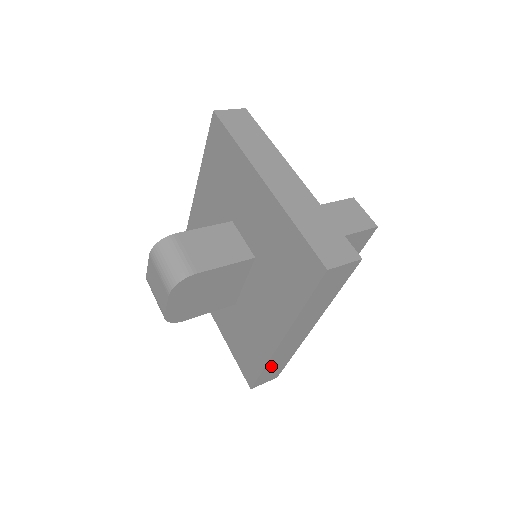
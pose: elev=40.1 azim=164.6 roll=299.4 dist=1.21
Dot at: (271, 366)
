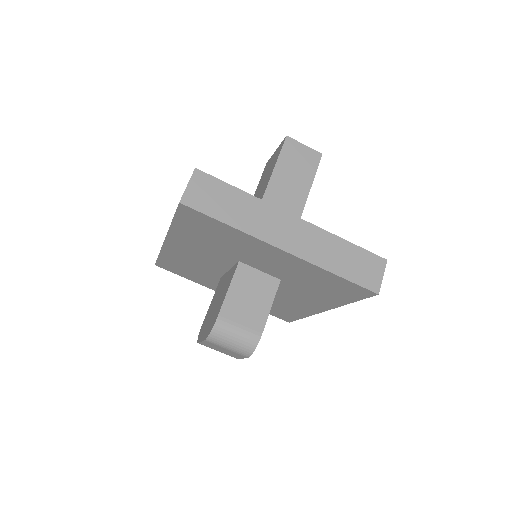
Dot at: occluded
